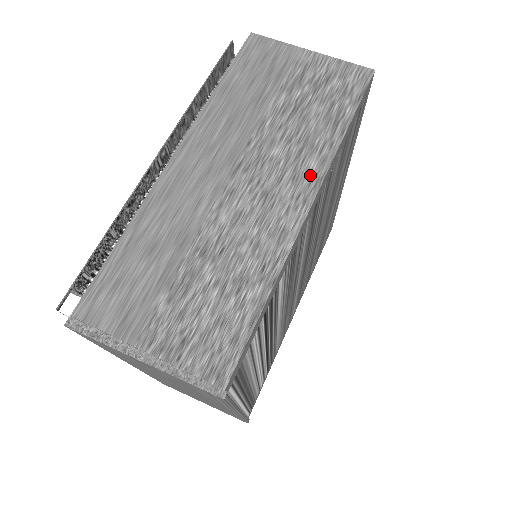
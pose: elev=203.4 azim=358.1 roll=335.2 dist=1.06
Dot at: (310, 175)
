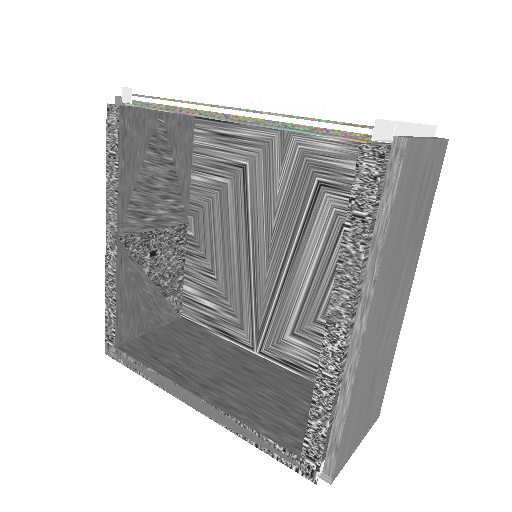
Dot at: (413, 271)
